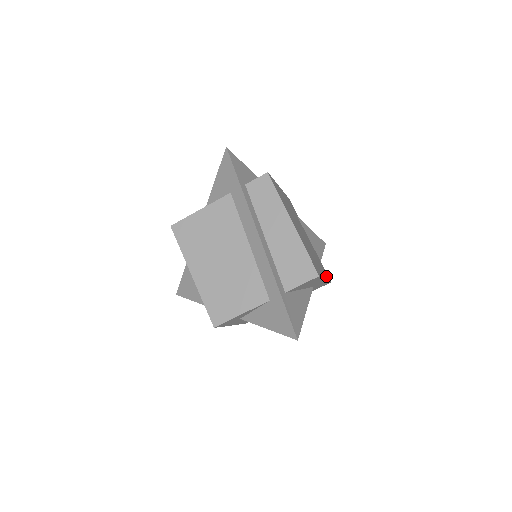
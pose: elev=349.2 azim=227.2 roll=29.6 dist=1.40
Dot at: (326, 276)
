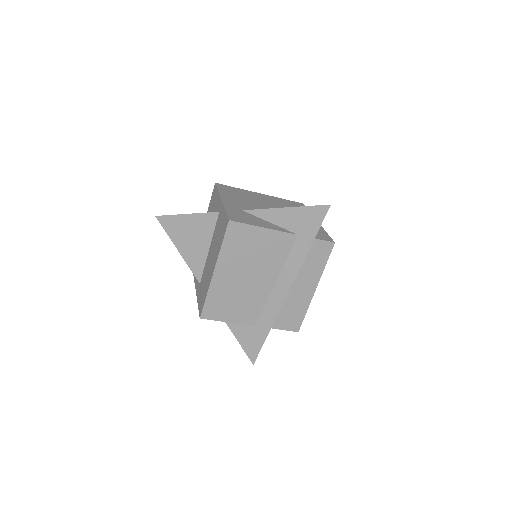
Dot at: occluded
